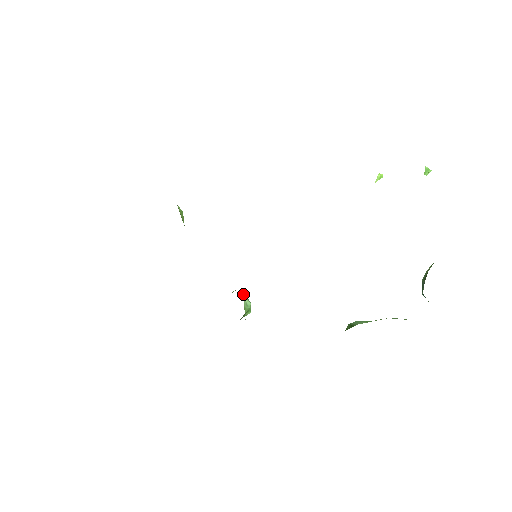
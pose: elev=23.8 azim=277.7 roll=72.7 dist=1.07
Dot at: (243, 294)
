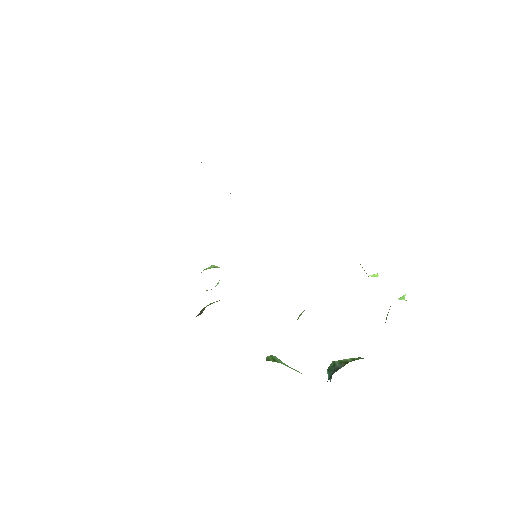
Dot at: occluded
